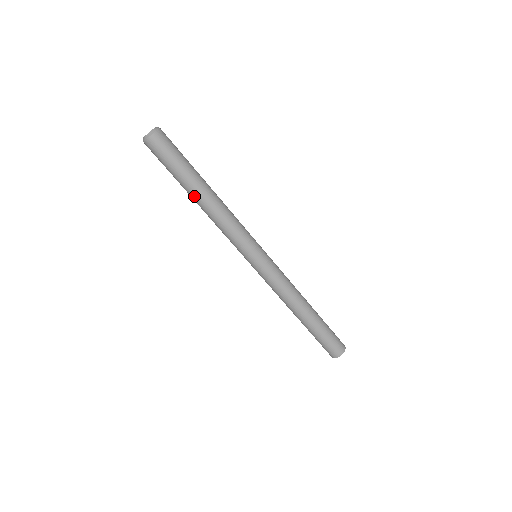
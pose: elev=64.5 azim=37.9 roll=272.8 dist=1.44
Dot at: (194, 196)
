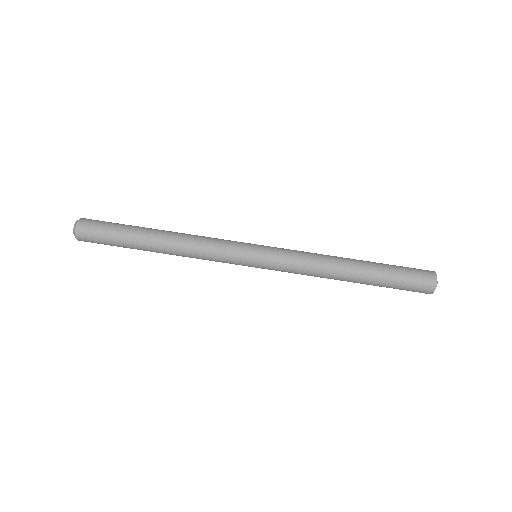
Dot at: (152, 240)
